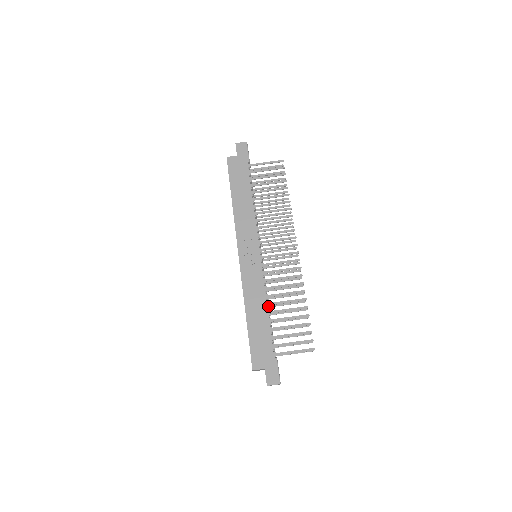
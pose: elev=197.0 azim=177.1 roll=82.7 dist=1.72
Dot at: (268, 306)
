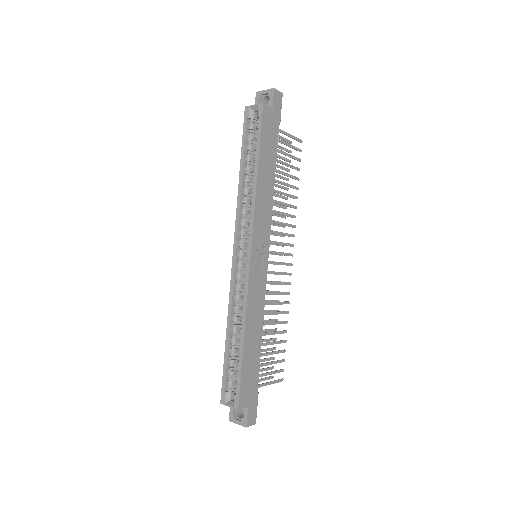
Dot at: (260, 327)
